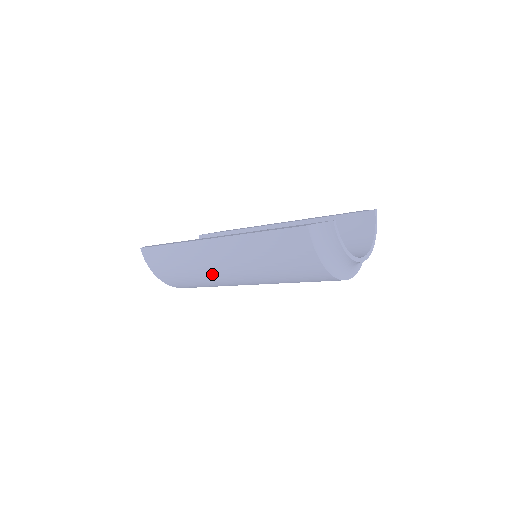
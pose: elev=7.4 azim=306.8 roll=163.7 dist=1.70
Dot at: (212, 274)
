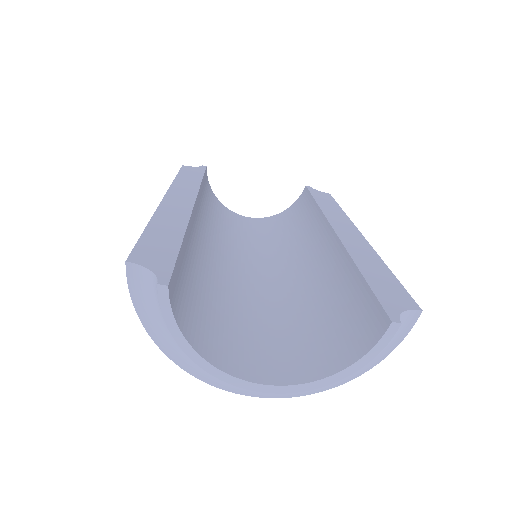
Dot at: occluded
